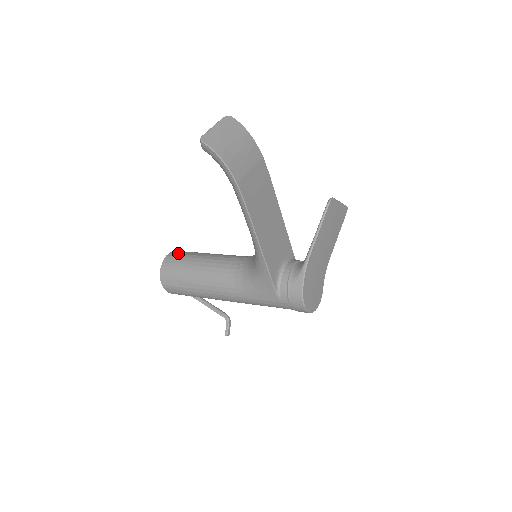
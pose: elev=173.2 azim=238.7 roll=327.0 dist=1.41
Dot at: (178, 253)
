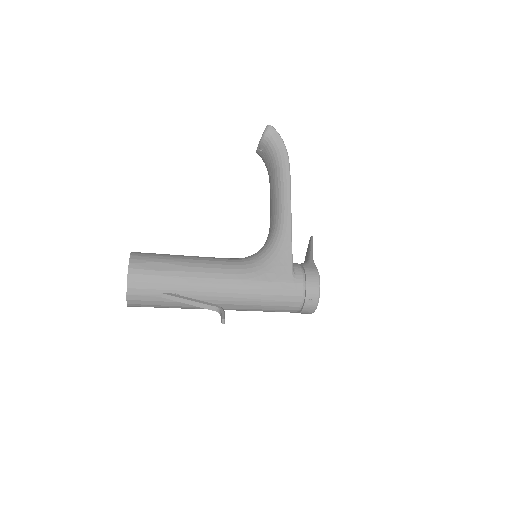
Dot at: occluded
